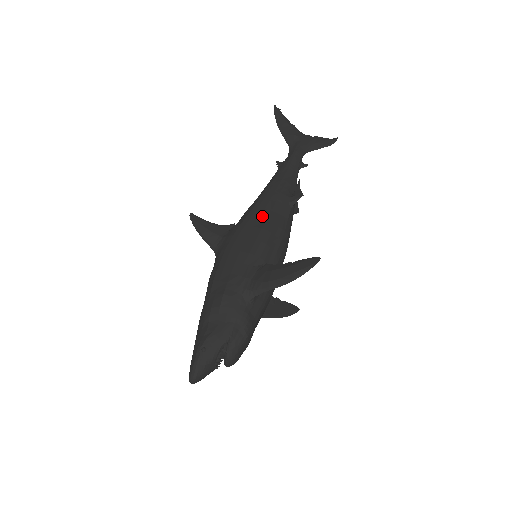
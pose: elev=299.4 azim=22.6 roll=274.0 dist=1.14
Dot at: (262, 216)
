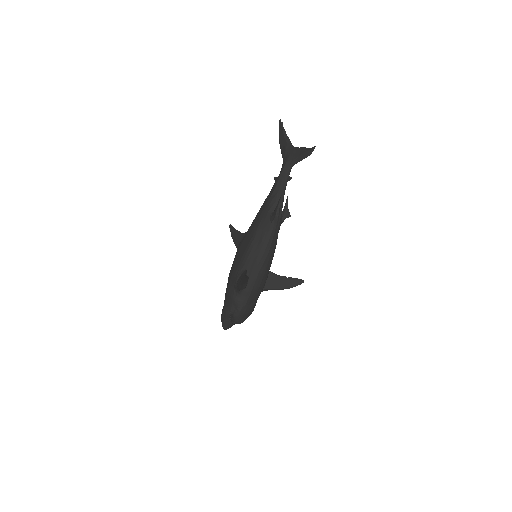
Dot at: (252, 232)
